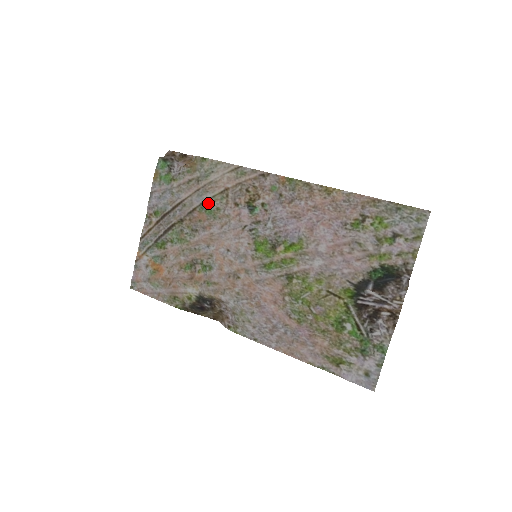
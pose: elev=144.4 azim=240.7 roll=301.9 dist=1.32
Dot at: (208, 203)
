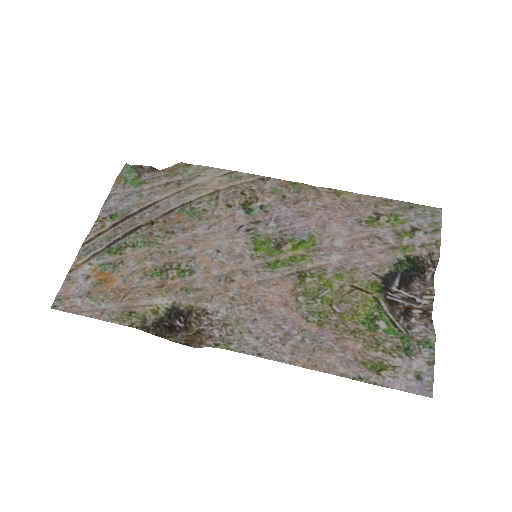
Dot at: (191, 205)
